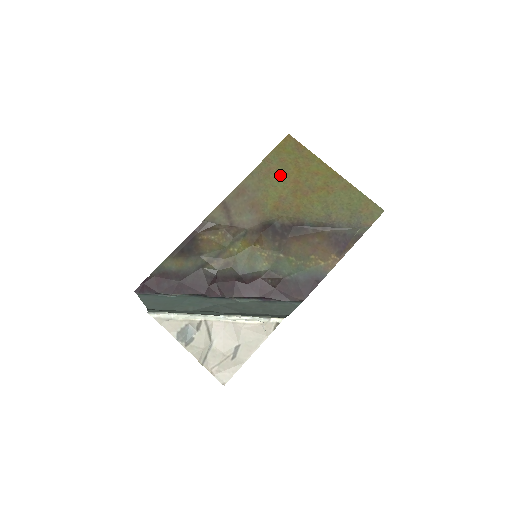
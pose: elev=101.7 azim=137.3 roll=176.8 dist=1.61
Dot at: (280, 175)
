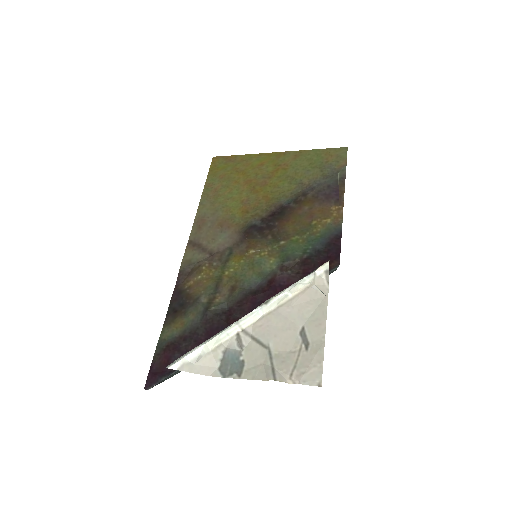
Dot at: (229, 187)
